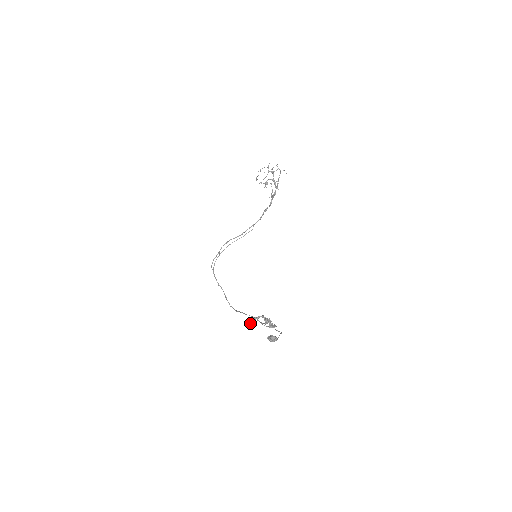
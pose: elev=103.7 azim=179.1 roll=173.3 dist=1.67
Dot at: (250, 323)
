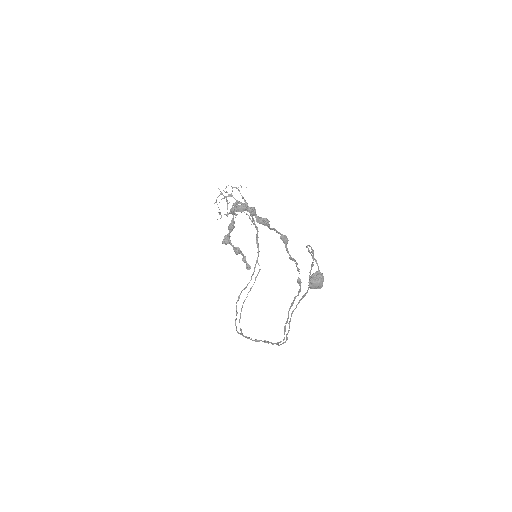
Dot at: (237, 251)
